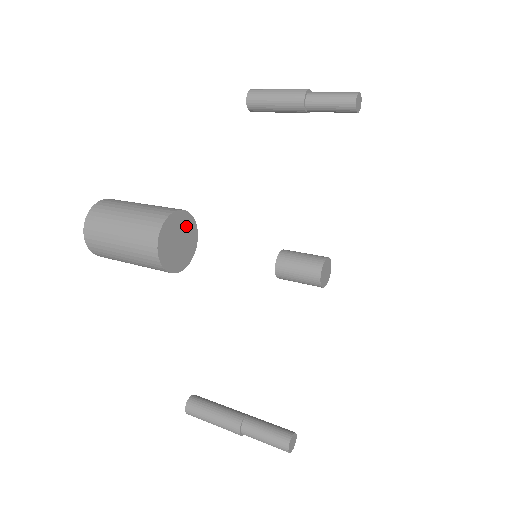
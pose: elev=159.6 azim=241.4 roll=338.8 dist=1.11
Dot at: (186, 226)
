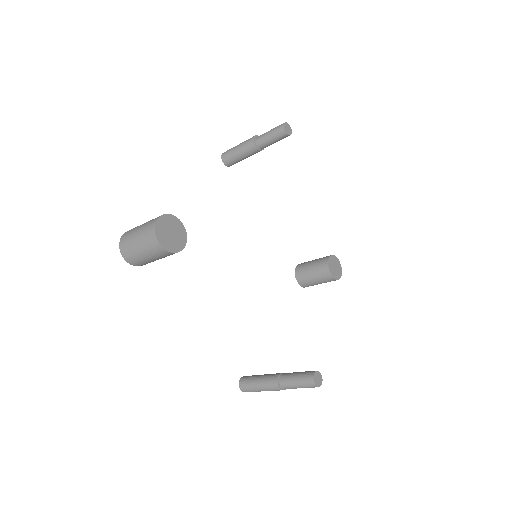
Dot at: (174, 224)
